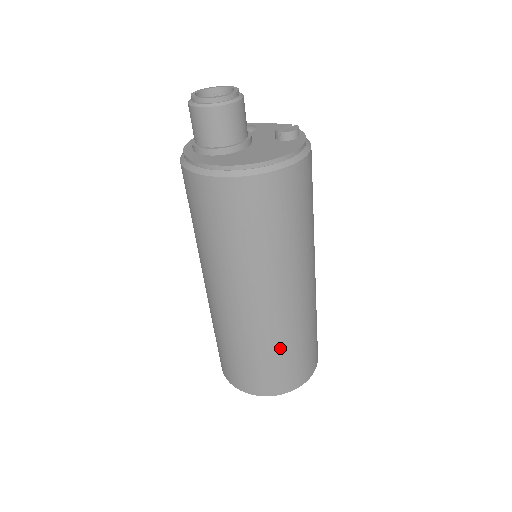
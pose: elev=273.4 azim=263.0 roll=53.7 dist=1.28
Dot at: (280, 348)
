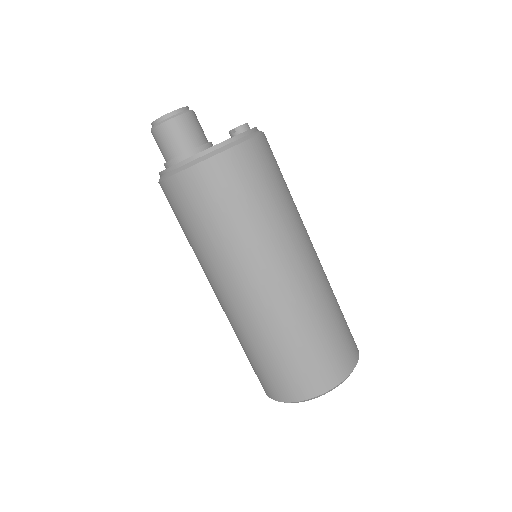
Dot at: (313, 327)
